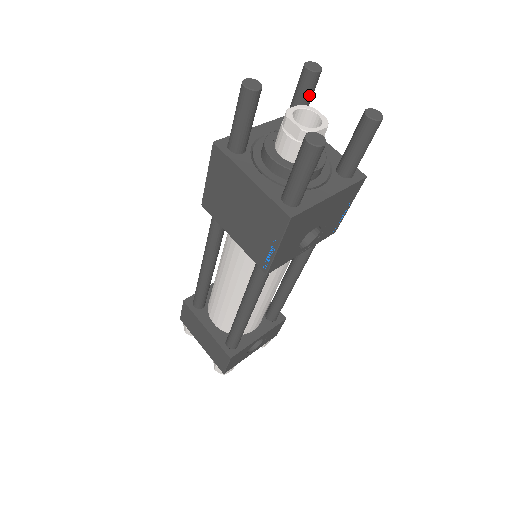
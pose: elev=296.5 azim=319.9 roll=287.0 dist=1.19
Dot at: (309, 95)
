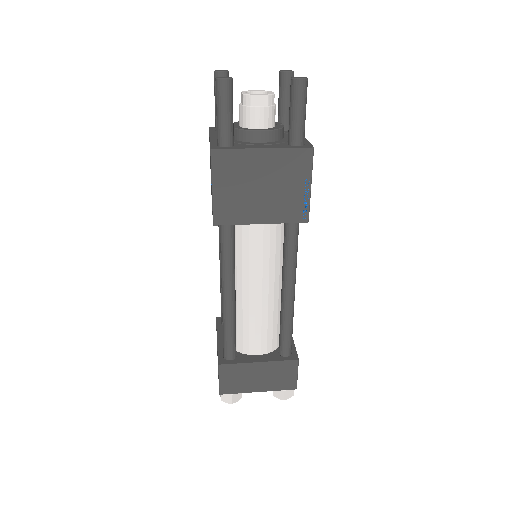
Dot at: occluded
